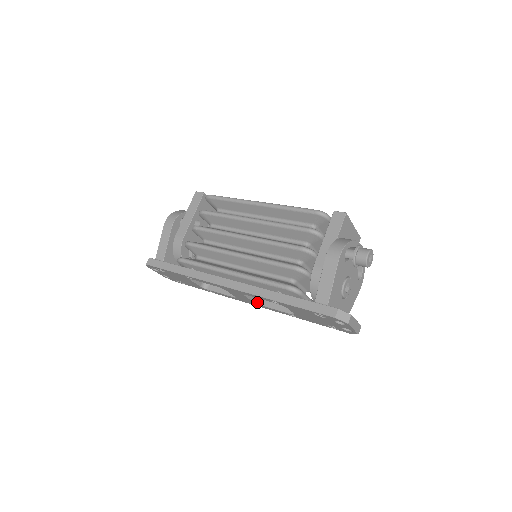
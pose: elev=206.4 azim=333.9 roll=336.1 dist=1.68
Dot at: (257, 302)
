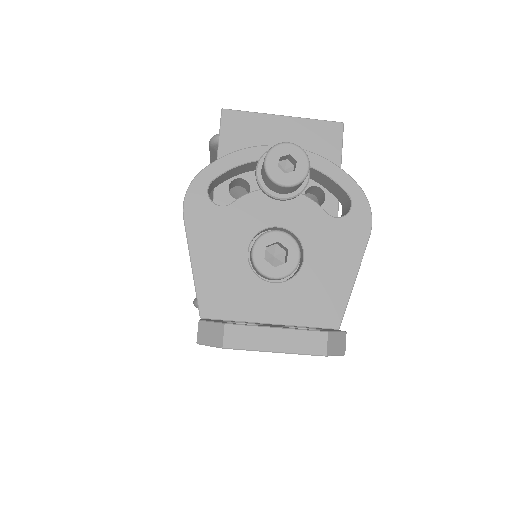
Dot at: occluded
